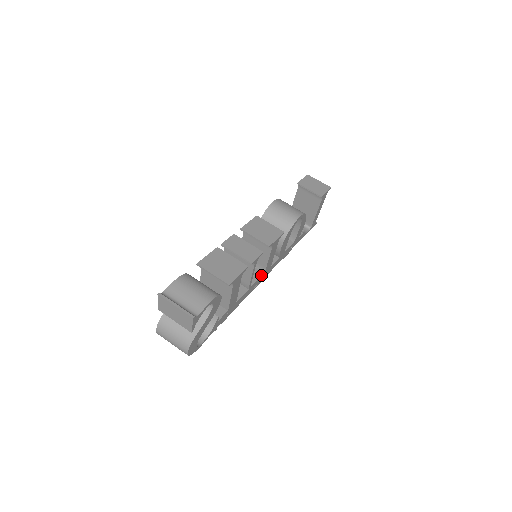
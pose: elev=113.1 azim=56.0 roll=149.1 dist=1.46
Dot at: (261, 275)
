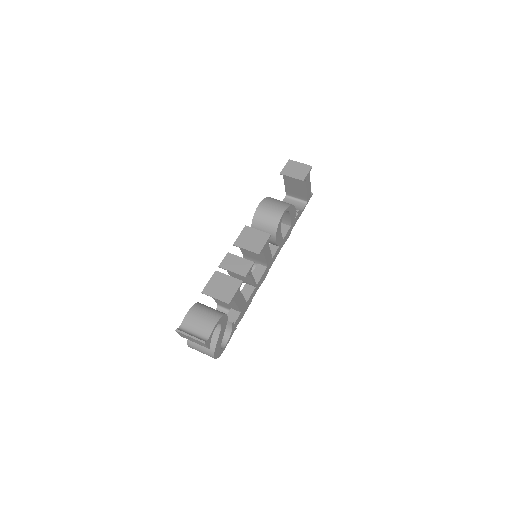
Dot at: (265, 270)
